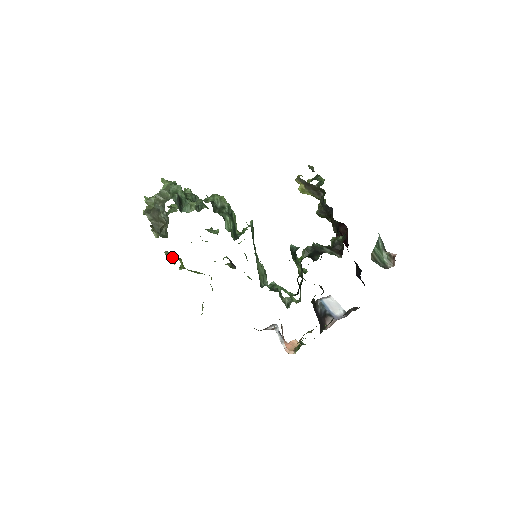
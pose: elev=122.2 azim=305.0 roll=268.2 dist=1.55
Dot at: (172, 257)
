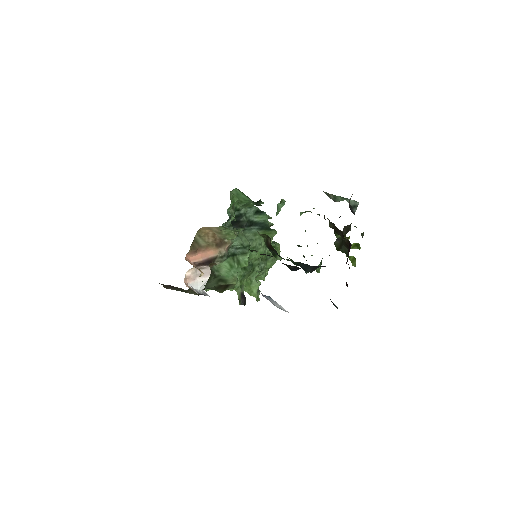
Dot at: occluded
